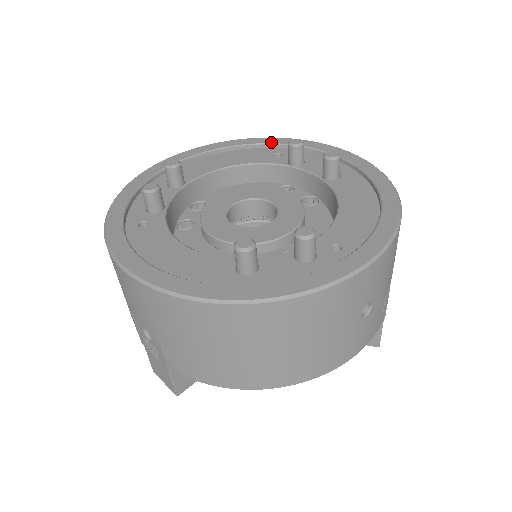
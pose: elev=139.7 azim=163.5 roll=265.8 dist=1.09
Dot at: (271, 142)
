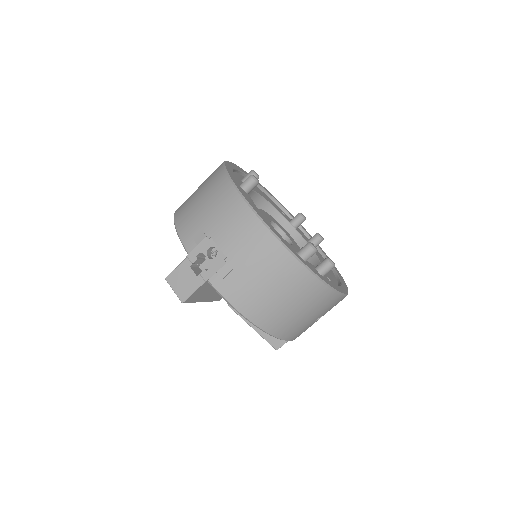
Dot at: (280, 204)
